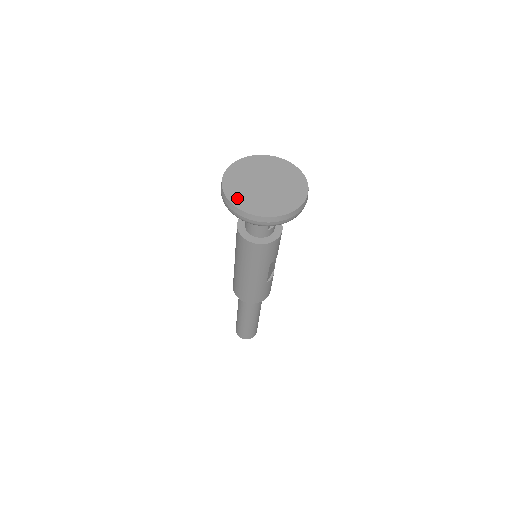
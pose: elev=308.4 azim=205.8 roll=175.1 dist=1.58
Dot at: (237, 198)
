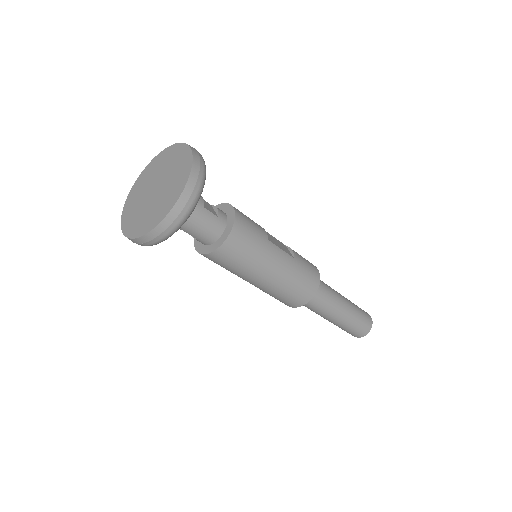
Dot at: (148, 224)
